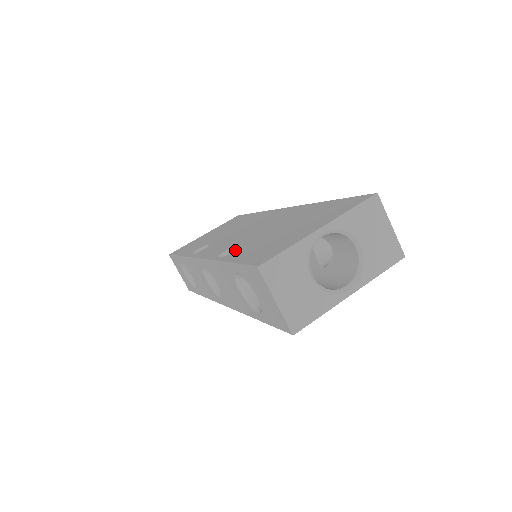
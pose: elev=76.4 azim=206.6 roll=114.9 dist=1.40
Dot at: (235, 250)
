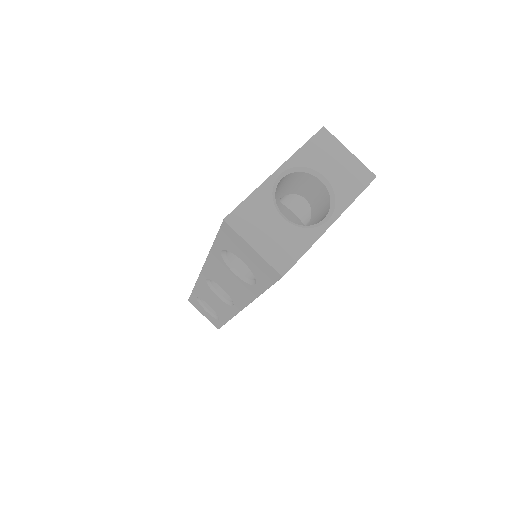
Dot at: occluded
